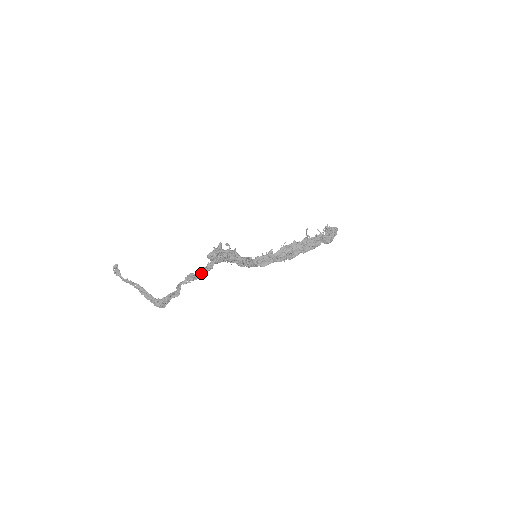
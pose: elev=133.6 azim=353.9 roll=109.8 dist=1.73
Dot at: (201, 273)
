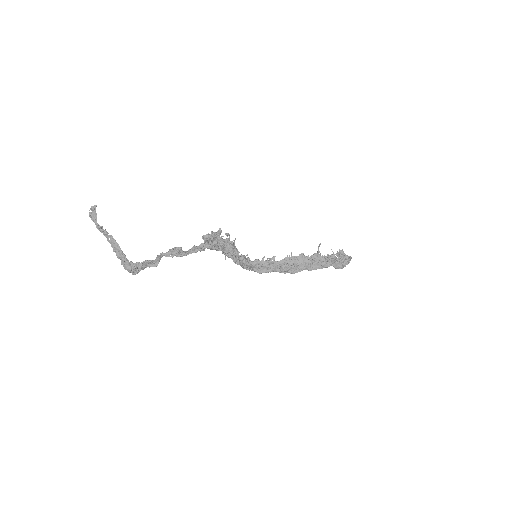
Dot at: (190, 251)
